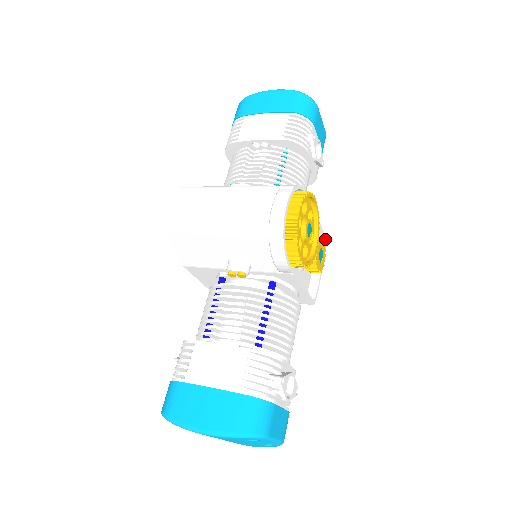
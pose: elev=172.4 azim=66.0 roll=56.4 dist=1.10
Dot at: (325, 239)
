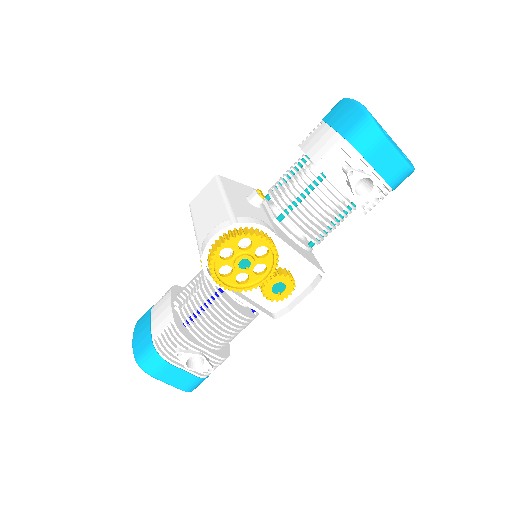
Dot at: (323, 275)
